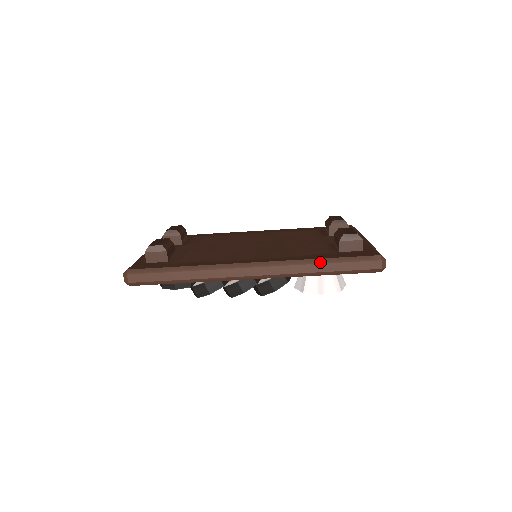
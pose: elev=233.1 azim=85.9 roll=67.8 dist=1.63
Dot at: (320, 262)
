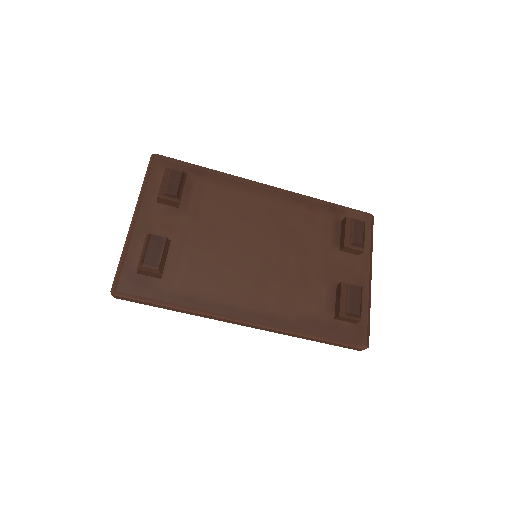
Dot at: (311, 337)
